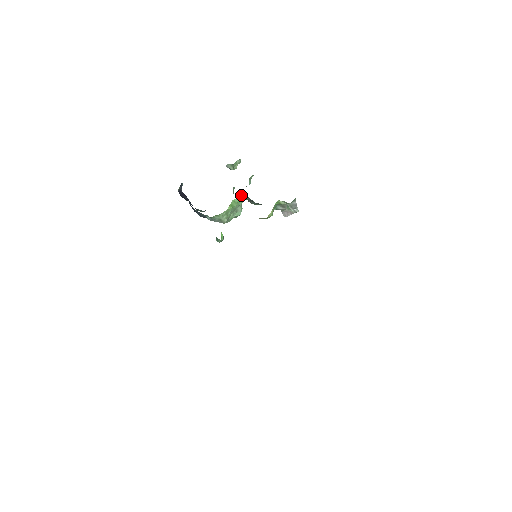
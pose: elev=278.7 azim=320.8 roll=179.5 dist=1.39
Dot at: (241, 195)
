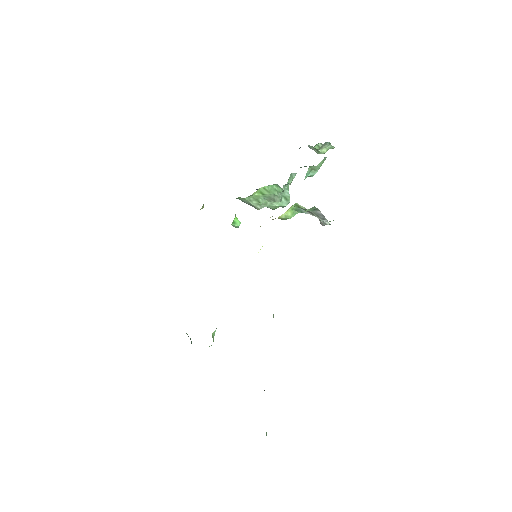
Dot at: (275, 184)
